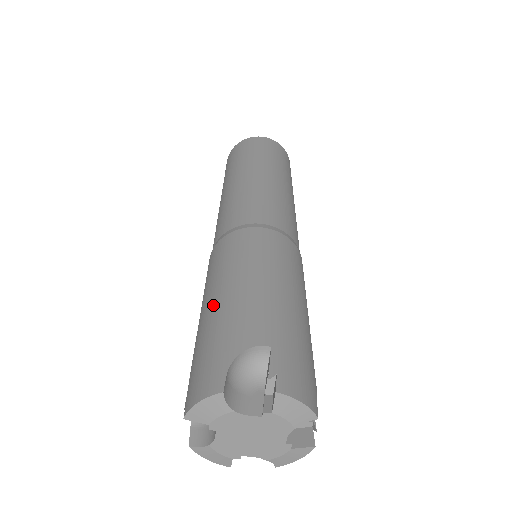
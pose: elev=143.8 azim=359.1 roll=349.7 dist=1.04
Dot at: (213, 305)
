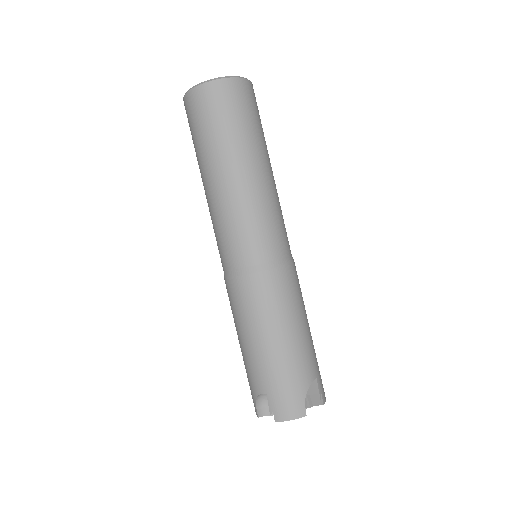
Dot at: occluded
